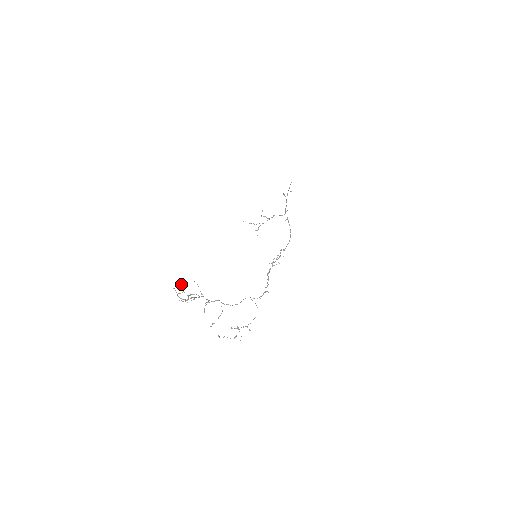
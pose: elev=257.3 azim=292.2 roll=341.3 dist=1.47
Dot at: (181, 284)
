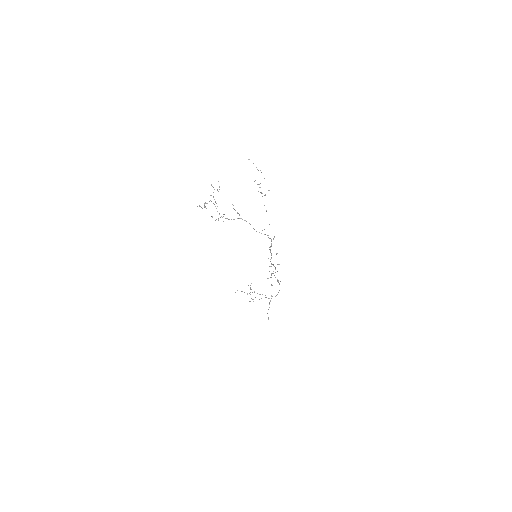
Dot at: (204, 203)
